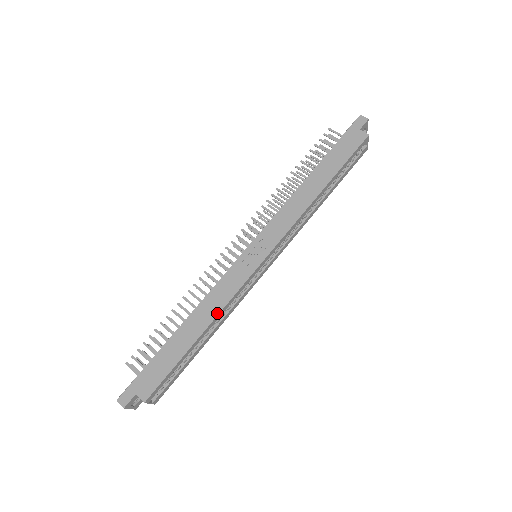
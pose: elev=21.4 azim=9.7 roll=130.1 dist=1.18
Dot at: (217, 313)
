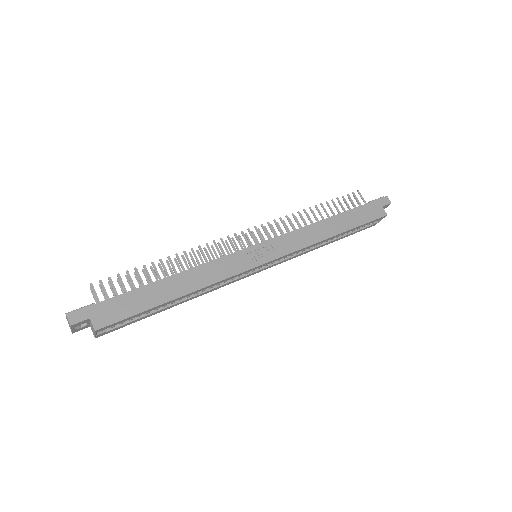
Dot at: (205, 285)
